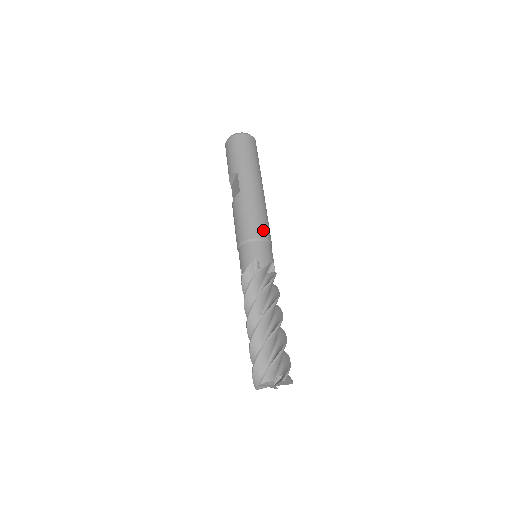
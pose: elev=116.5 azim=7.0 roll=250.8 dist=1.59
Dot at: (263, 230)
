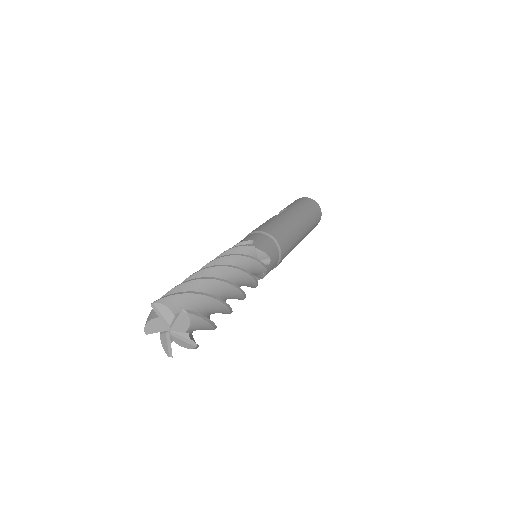
Dot at: (280, 236)
